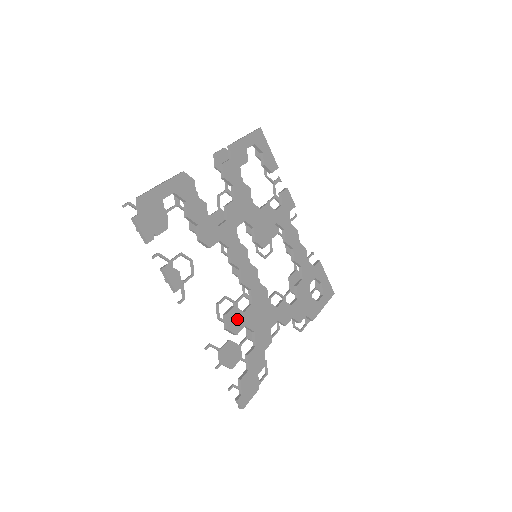
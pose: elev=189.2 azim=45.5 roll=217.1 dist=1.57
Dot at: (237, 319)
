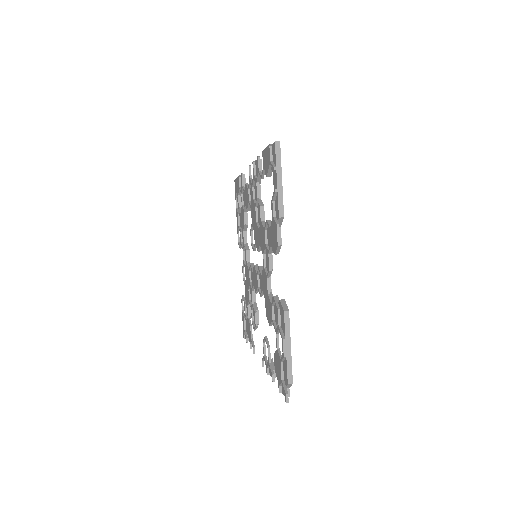
Dot at: occluded
